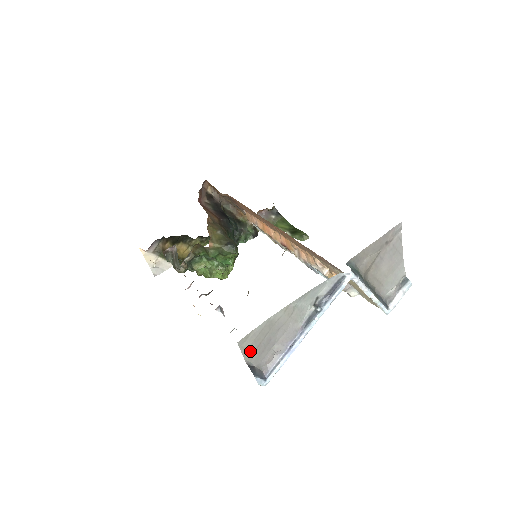
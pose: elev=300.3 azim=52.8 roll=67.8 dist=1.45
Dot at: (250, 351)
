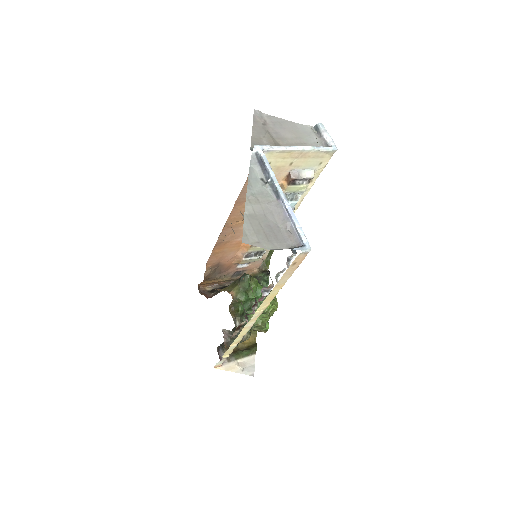
Dot at: (264, 242)
